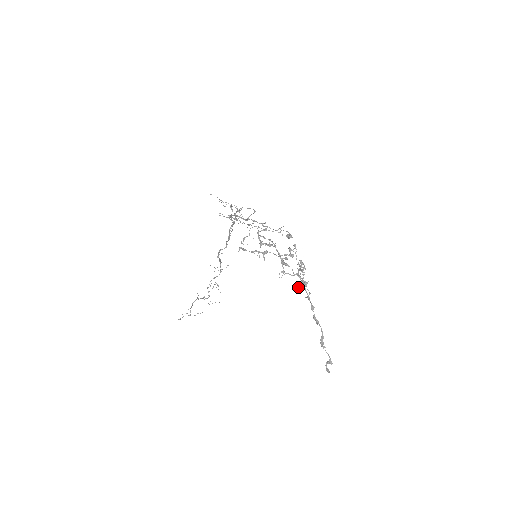
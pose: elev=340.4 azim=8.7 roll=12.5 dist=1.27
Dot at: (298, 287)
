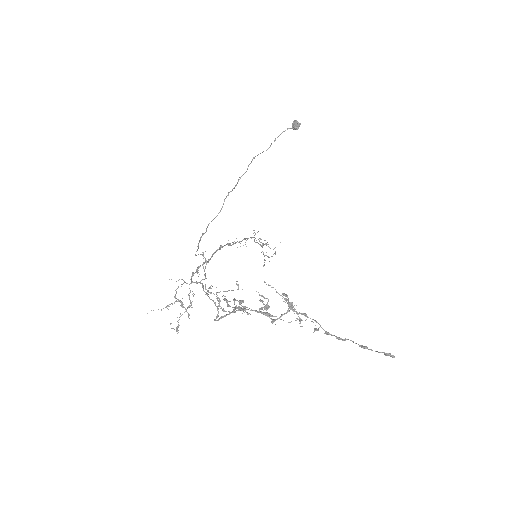
Dot at: (299, 323)
